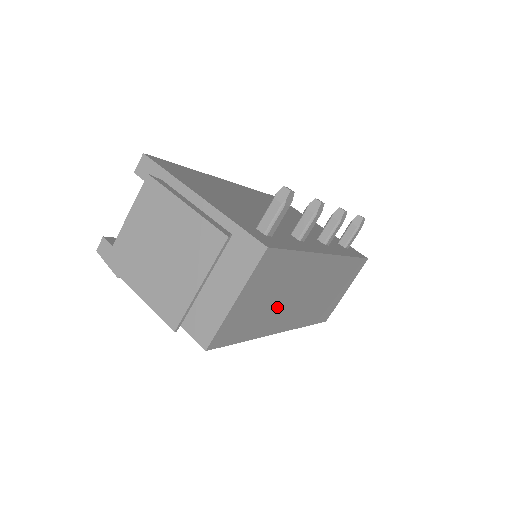
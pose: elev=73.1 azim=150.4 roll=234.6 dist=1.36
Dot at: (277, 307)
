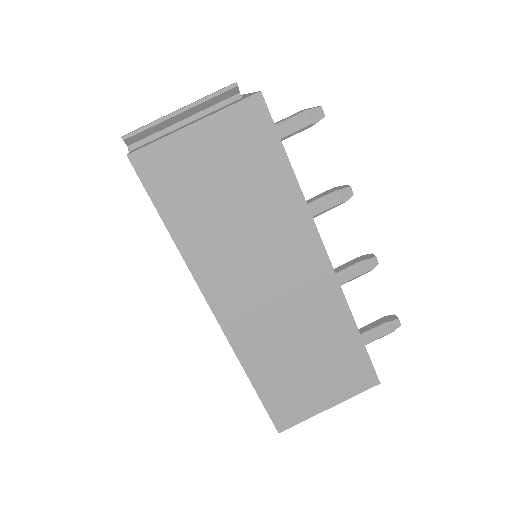
Dot at: (230, 239)
